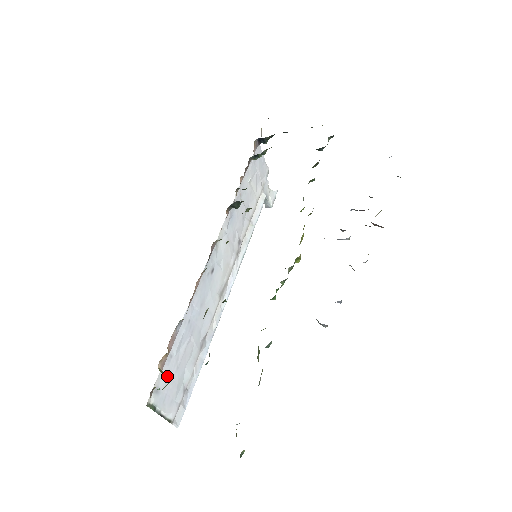
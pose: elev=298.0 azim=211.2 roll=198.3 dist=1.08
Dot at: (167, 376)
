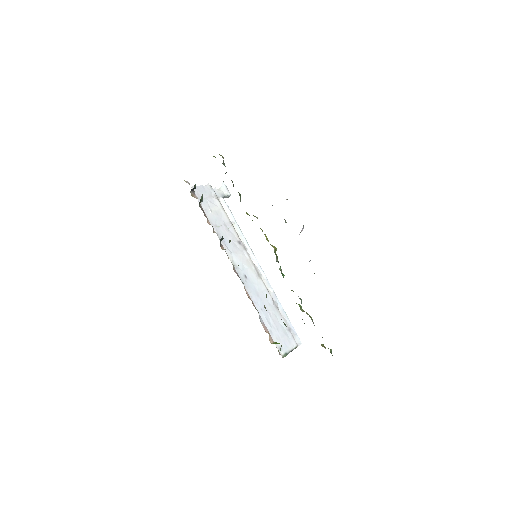
Dot at: (277, 338)
